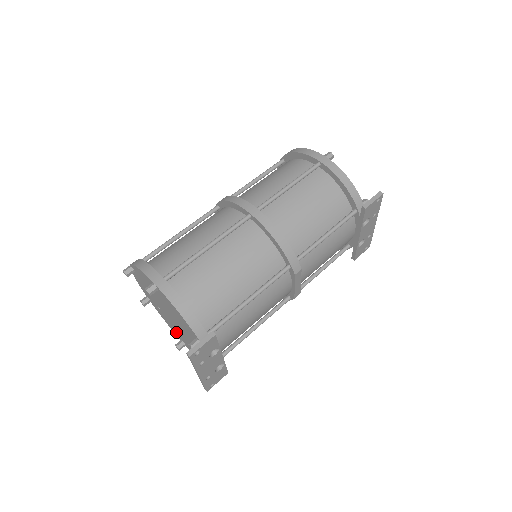
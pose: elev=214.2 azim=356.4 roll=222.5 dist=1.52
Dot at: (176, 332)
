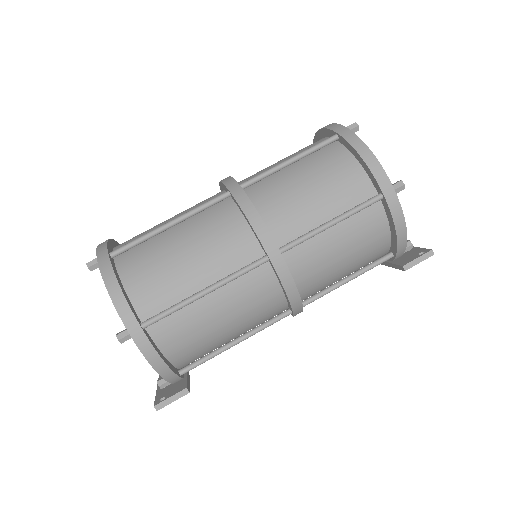
Dot at: occluded
